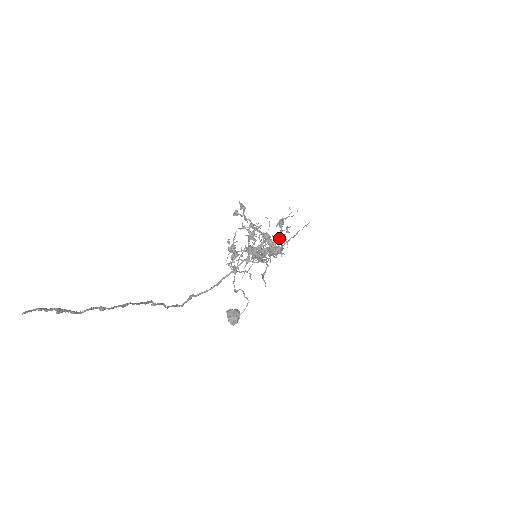
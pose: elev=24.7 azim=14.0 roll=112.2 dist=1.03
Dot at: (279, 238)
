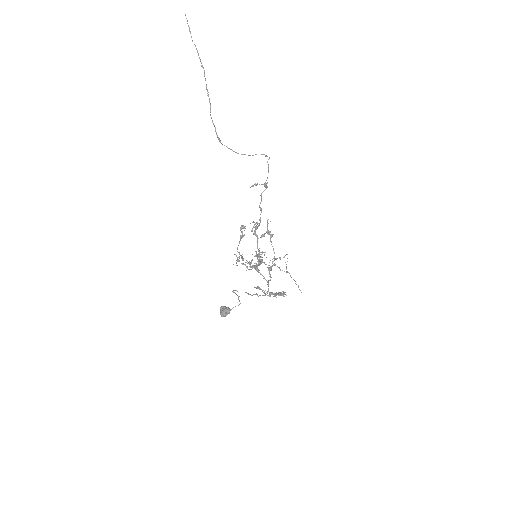
Dot at: occluded
